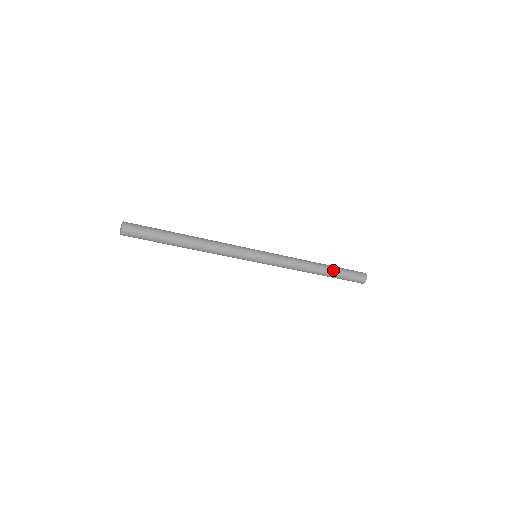
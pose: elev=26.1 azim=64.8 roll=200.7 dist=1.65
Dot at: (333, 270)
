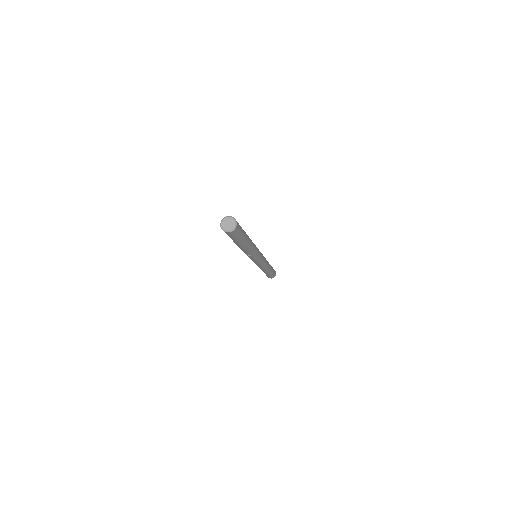
Dot at: (272, 269)
